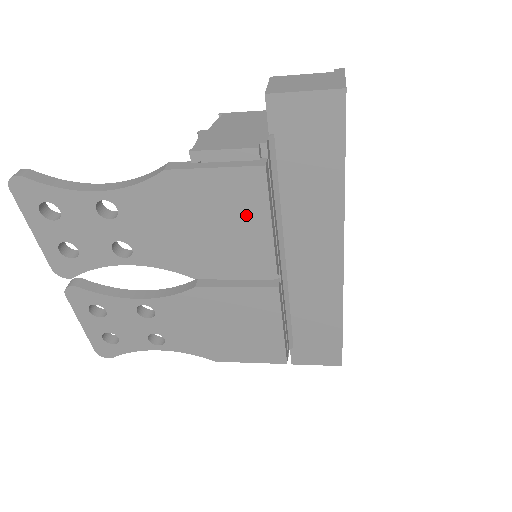
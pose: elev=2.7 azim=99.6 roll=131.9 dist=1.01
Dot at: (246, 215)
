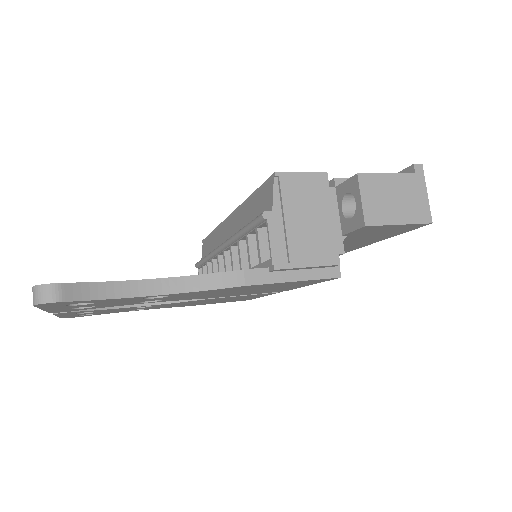
Dot at: (295, 285)
